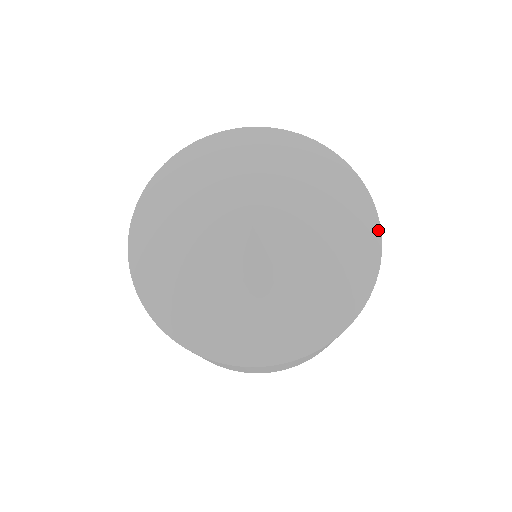
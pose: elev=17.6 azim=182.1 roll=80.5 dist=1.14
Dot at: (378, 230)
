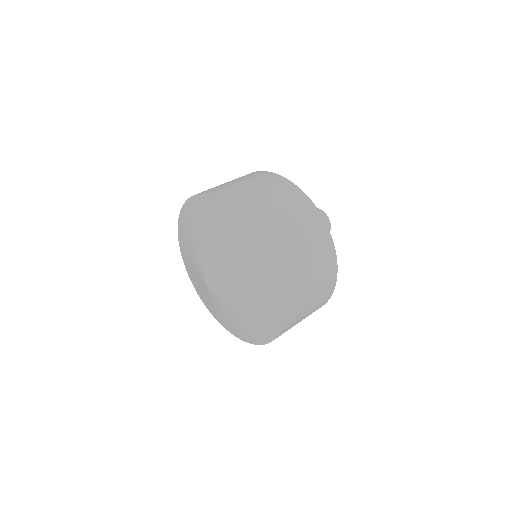
Dot at: (277, 332)
